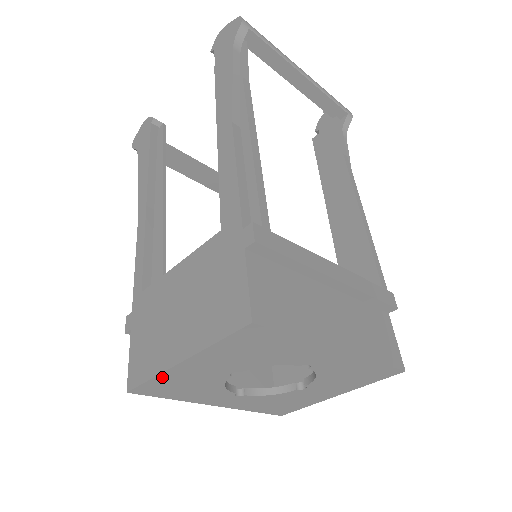
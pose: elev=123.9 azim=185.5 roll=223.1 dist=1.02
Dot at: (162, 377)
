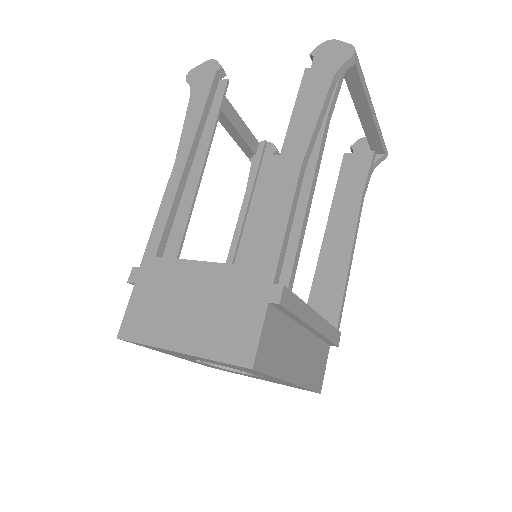
Dot at: (154, 347)
